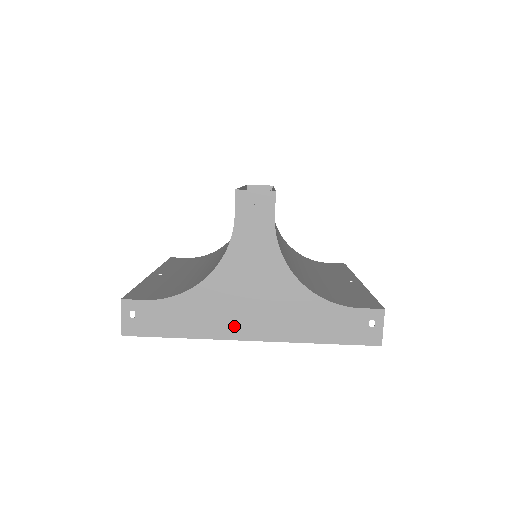
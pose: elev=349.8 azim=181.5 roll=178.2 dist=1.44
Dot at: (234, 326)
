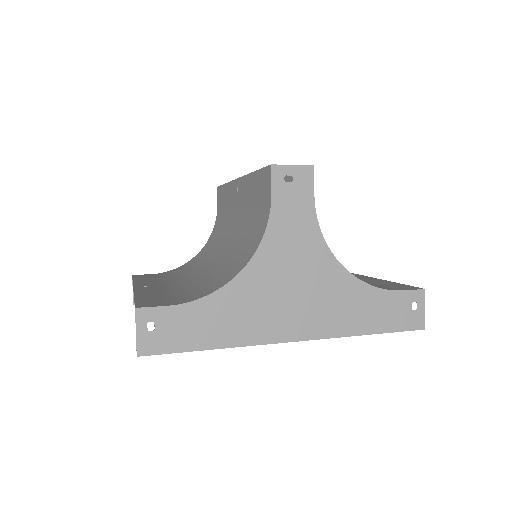
Dot at: (275, 326)
